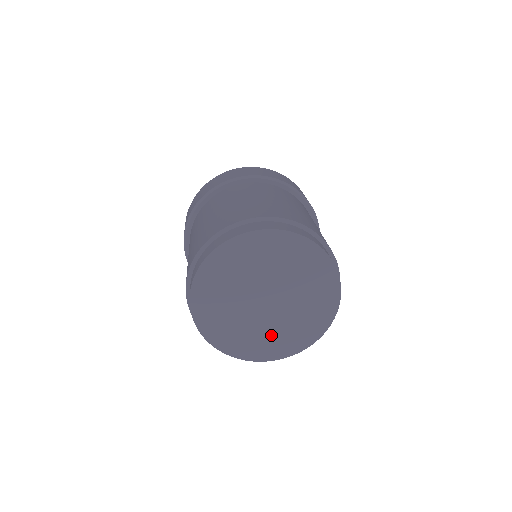
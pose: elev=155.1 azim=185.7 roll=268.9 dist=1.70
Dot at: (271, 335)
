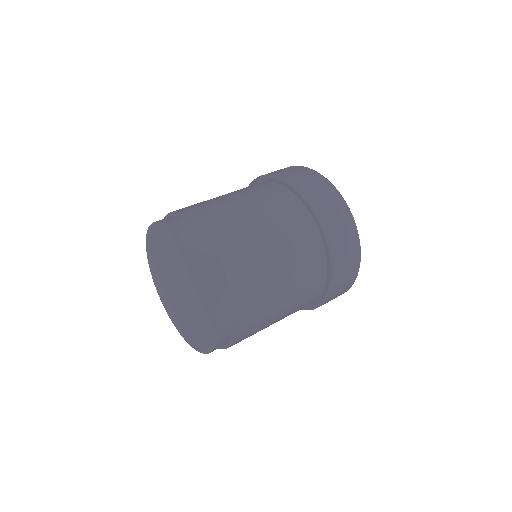
Dot at: (170, 301)
